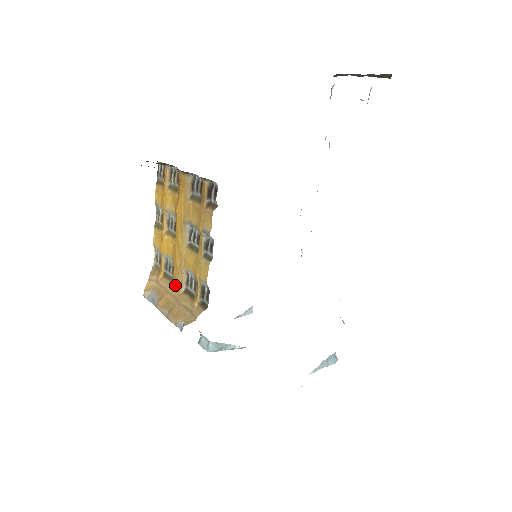
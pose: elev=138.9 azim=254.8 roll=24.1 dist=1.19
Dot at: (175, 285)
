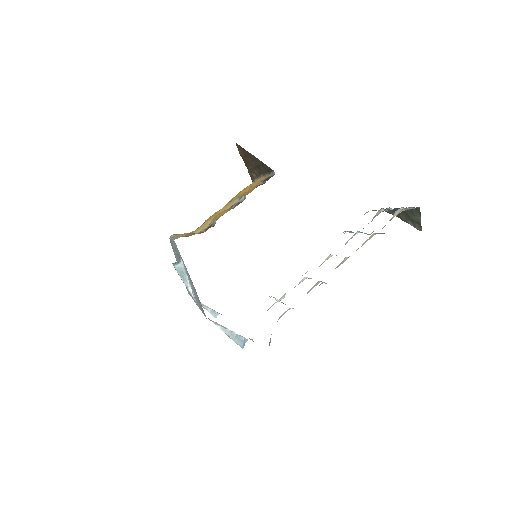
Dot at: (196, 229)
